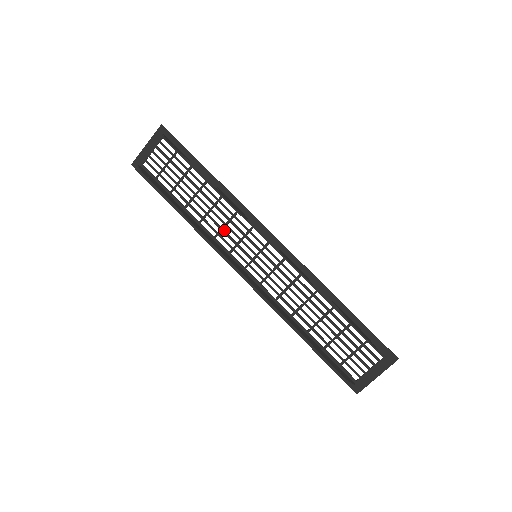
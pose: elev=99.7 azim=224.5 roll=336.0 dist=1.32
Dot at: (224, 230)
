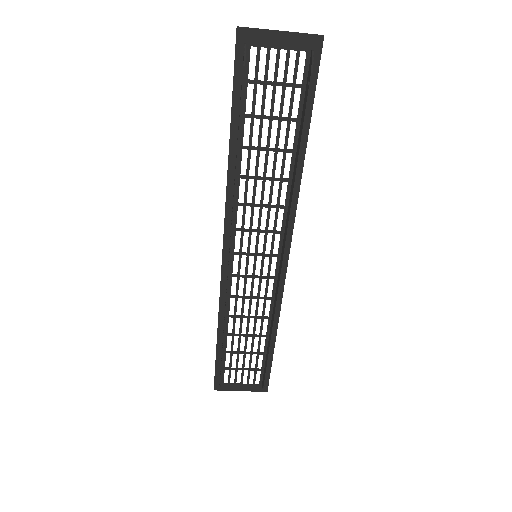
Dot at: occluded
